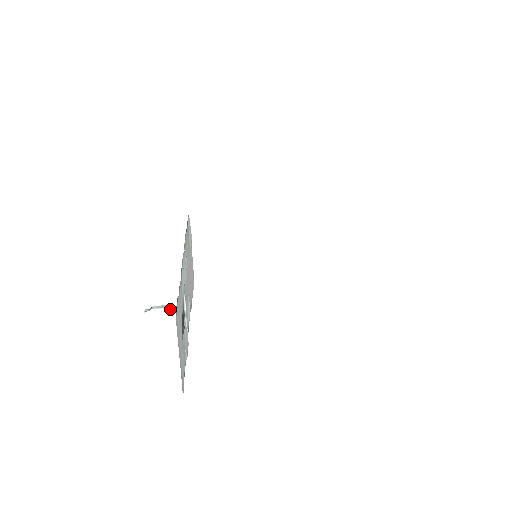
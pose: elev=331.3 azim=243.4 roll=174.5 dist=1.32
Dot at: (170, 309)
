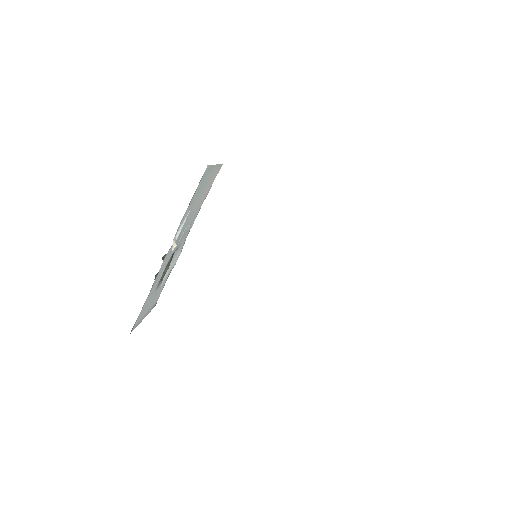
Dot at: occluded
